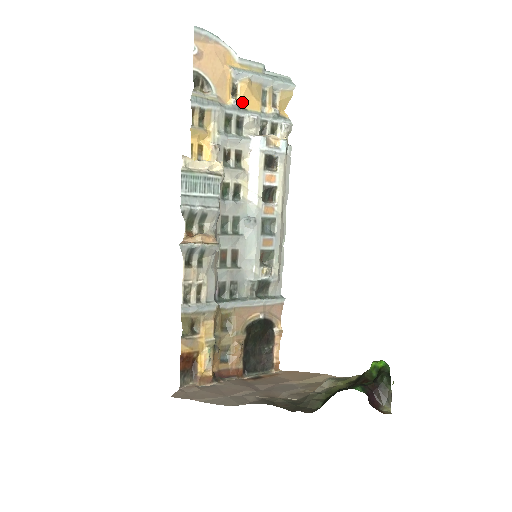
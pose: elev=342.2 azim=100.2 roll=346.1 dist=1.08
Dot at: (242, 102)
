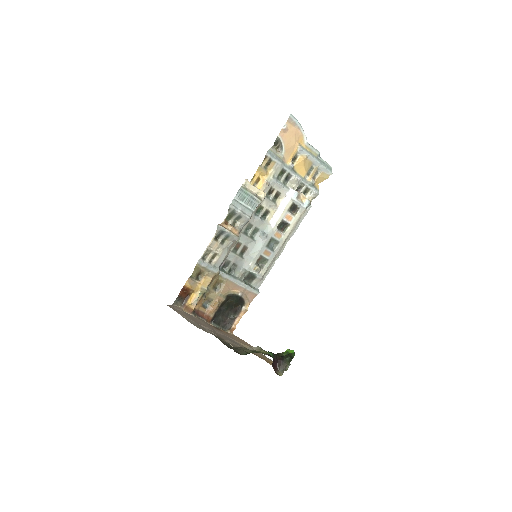
Dot at: (296, 167)
